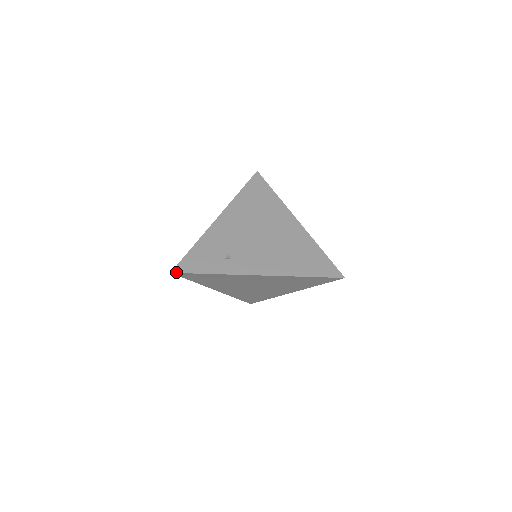
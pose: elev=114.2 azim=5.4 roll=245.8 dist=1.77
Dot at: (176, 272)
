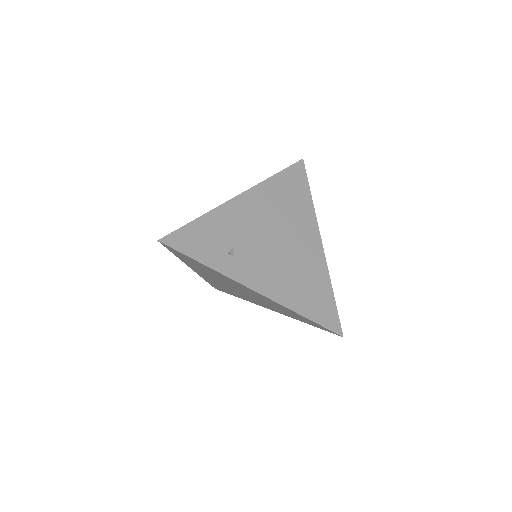
Dot at: (164, 243)
